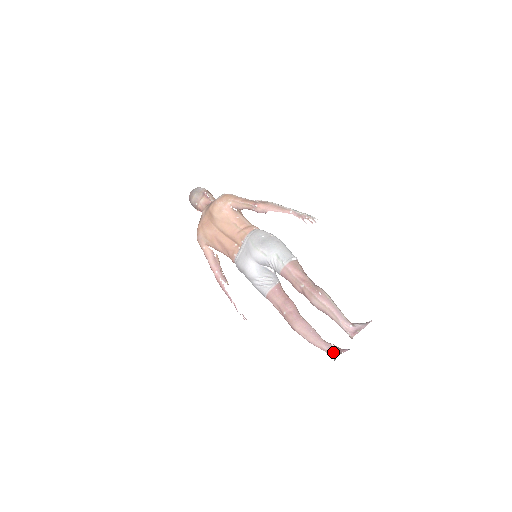
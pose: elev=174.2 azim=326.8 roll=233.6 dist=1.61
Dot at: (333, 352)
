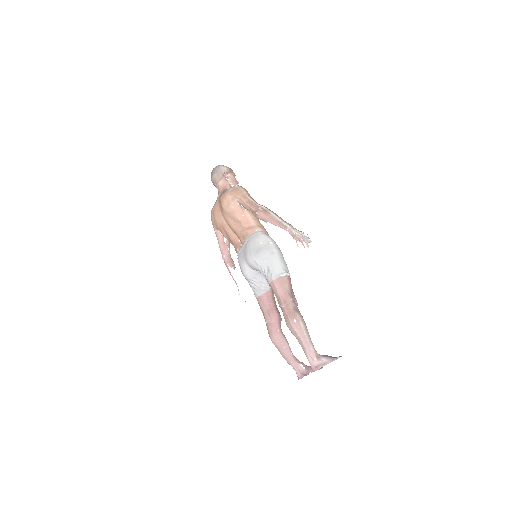
Dot at: (298, 373)
